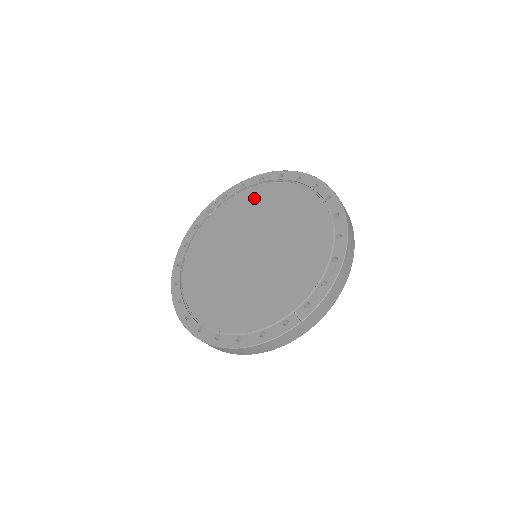
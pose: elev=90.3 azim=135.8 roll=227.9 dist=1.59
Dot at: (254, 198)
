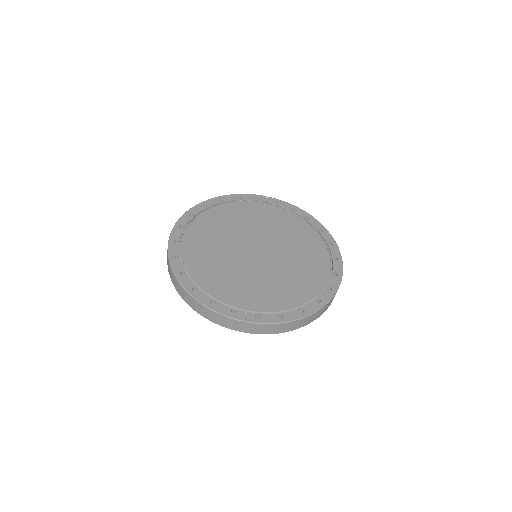
Dot at: (292, 223)
